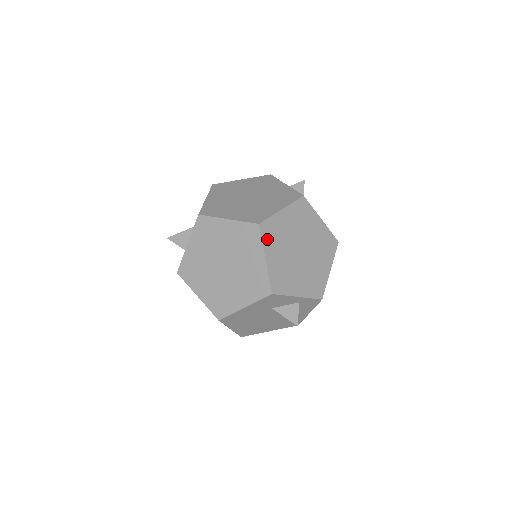
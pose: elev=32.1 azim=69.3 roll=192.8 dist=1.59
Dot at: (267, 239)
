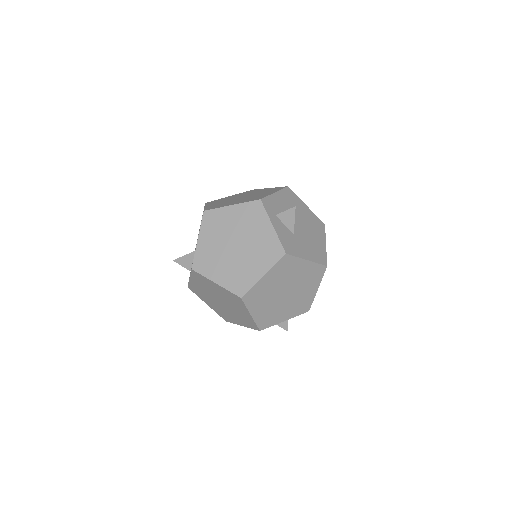
Dot at: (251, 303)
